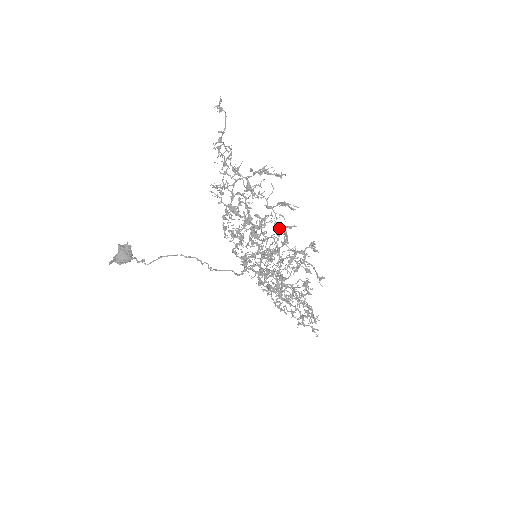
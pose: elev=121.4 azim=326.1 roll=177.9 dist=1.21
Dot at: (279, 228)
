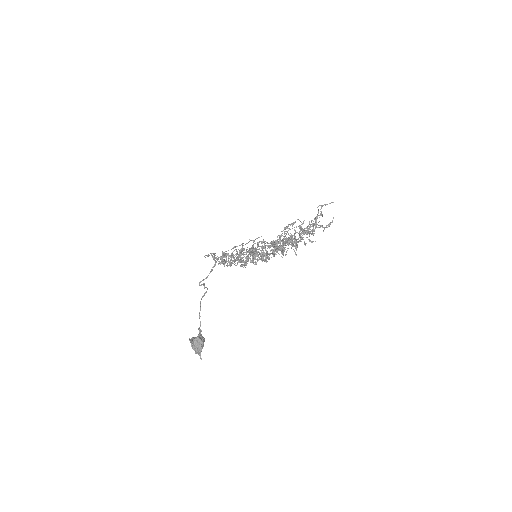
Dot at: (313, 241)
